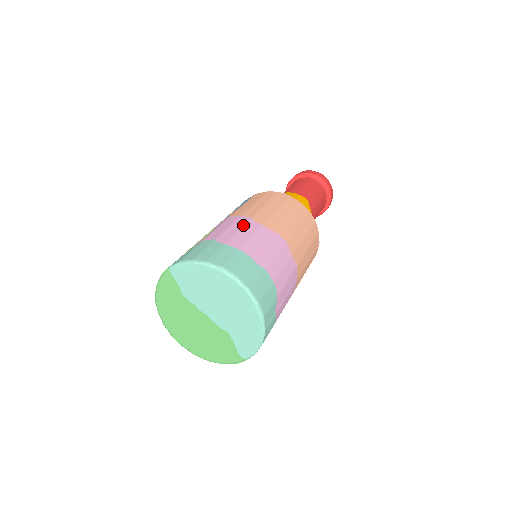
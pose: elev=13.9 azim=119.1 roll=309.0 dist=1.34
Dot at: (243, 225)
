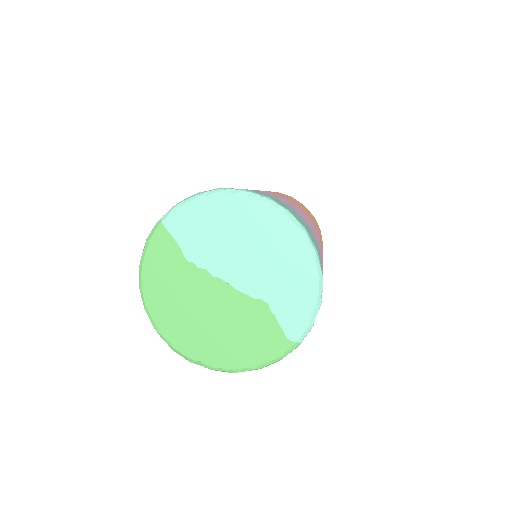
Dot at: occluded
